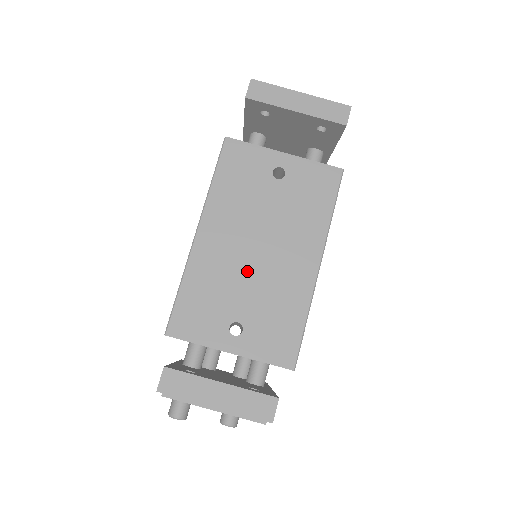
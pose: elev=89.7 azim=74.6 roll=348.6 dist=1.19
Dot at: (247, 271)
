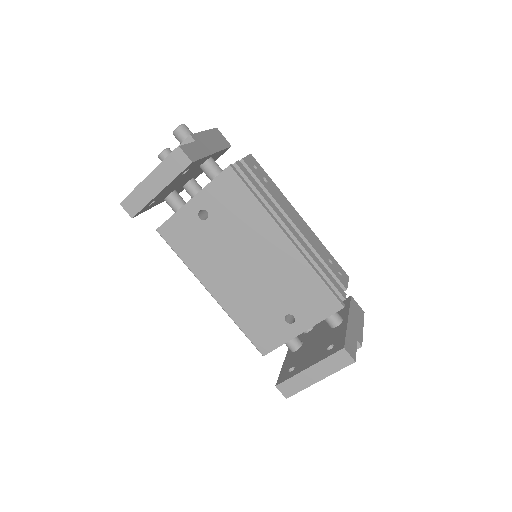
Dot at: (258, 286)
